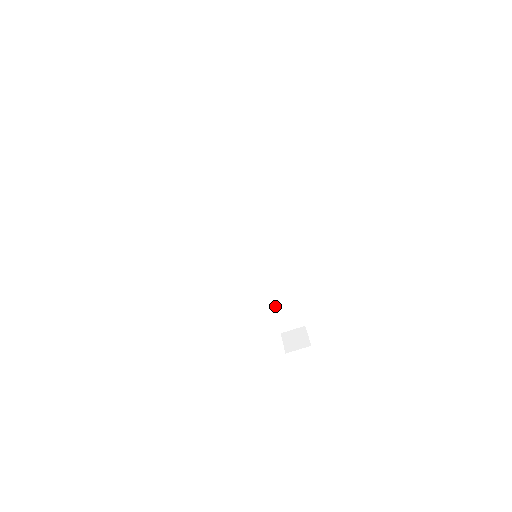
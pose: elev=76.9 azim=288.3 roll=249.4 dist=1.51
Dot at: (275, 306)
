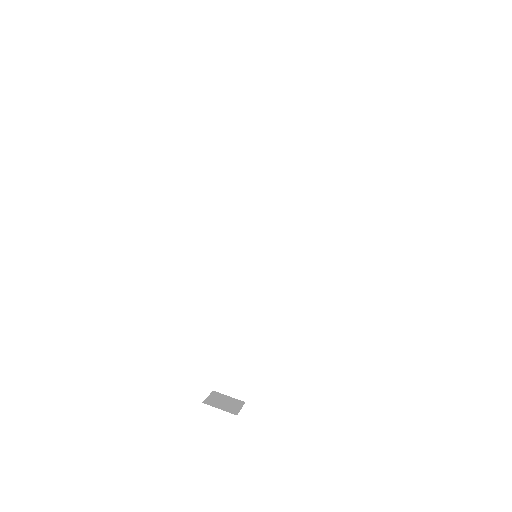
Dot at: (232, 346)
